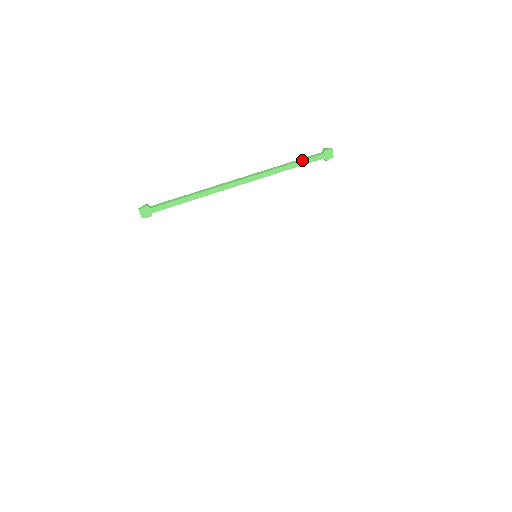
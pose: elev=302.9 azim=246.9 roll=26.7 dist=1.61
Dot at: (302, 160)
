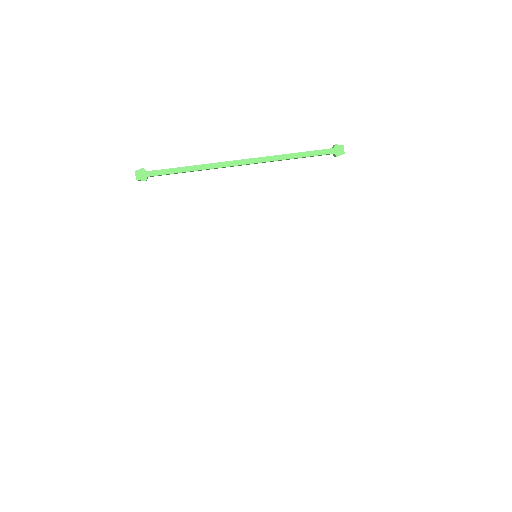
Dot at: (309, 151)
